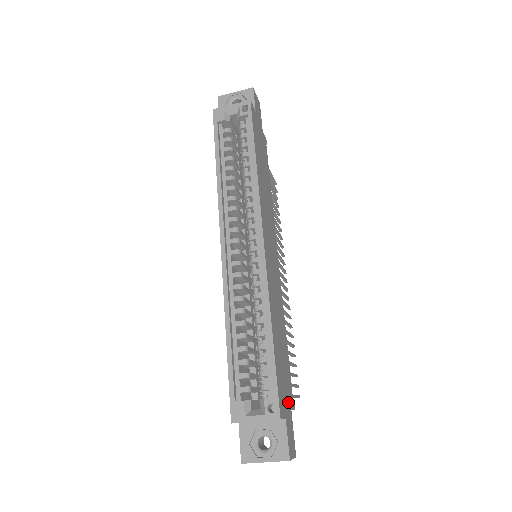
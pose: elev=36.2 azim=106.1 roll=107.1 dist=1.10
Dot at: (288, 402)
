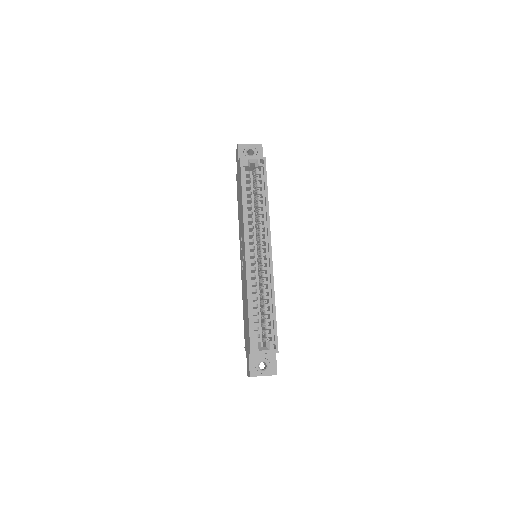
Dot at: occluded
